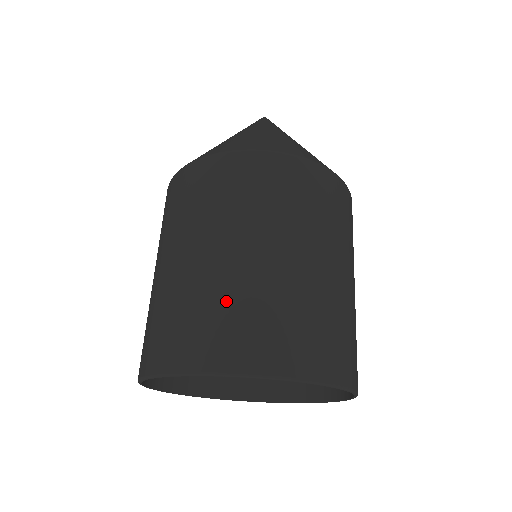
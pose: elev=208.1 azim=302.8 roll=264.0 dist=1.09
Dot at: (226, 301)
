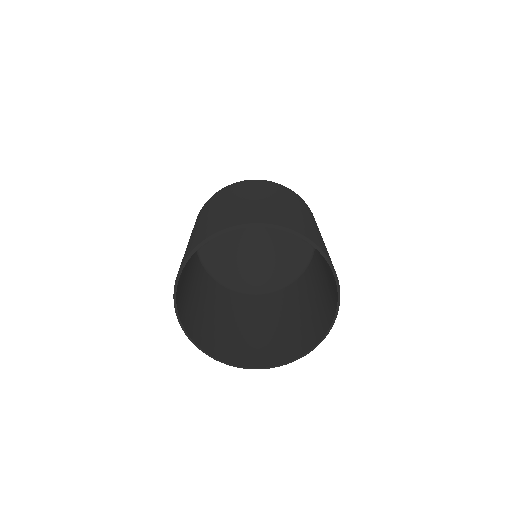
Dot at: (214, 220)
